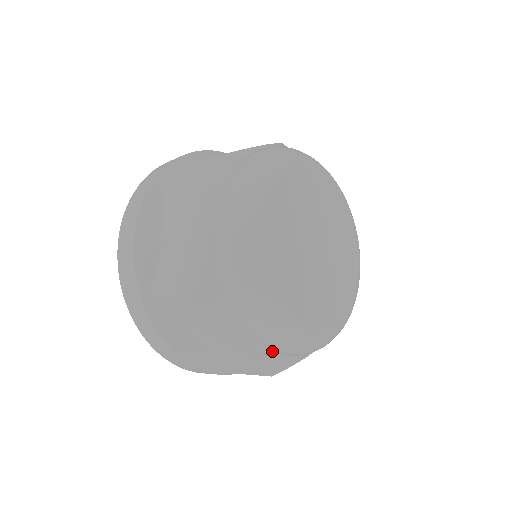
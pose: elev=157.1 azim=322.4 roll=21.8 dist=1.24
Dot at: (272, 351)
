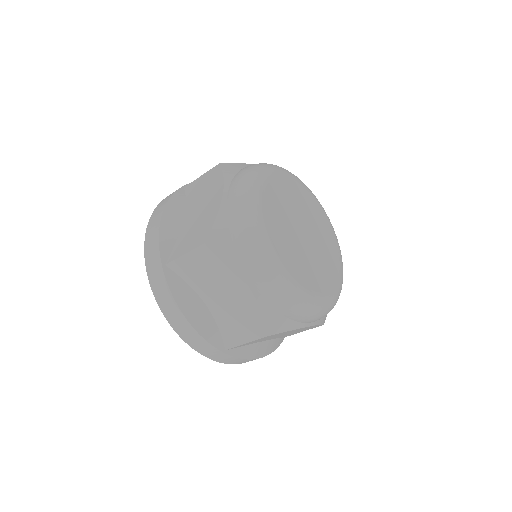
Dot at: (268, 304)
